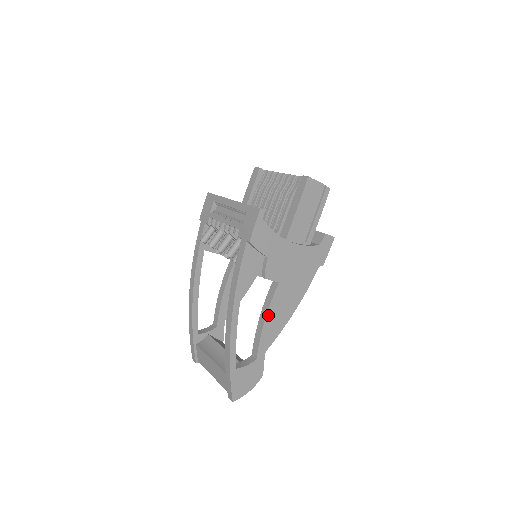
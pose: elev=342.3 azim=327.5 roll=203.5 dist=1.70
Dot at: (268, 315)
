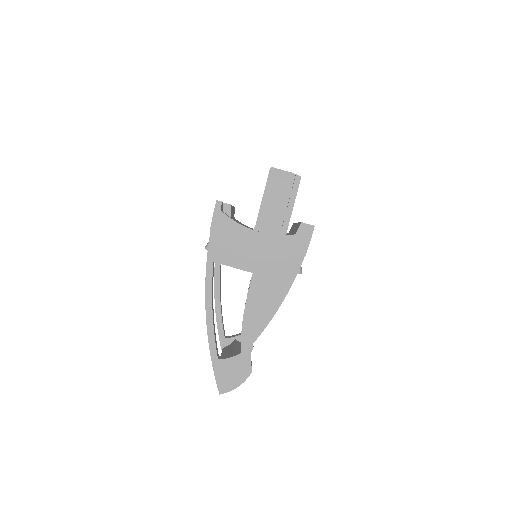
Dot at: (247, 307)
